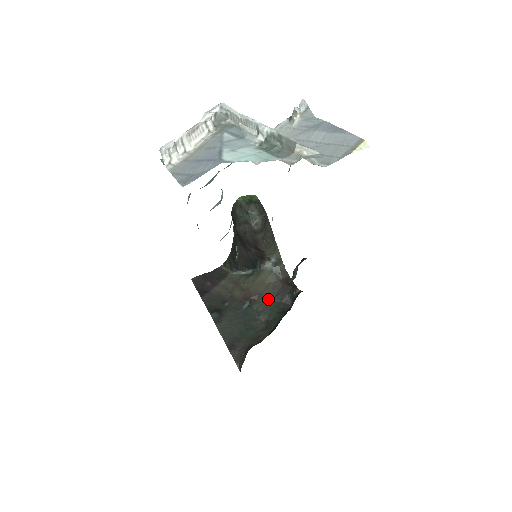
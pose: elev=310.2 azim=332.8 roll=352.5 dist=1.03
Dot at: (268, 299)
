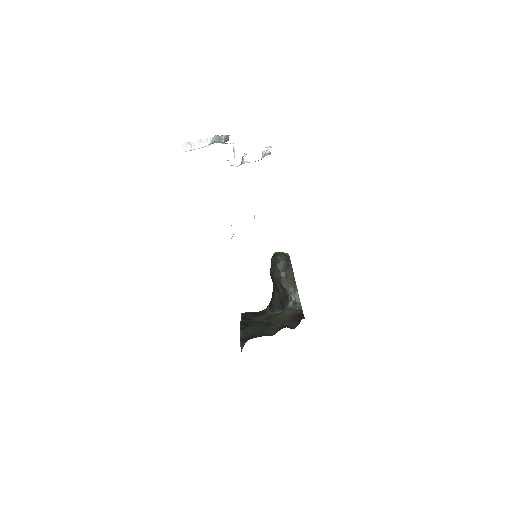
Dot at: (282, 323)
